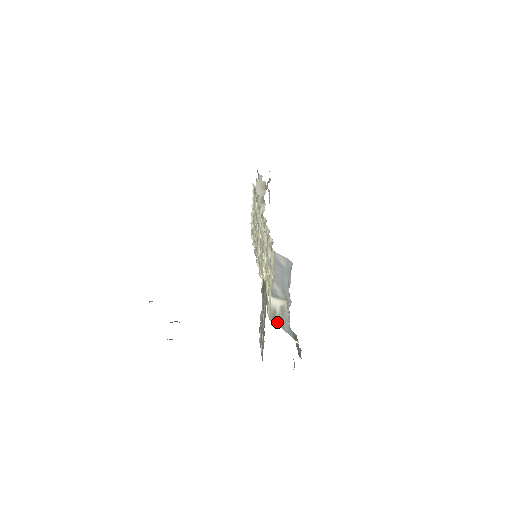
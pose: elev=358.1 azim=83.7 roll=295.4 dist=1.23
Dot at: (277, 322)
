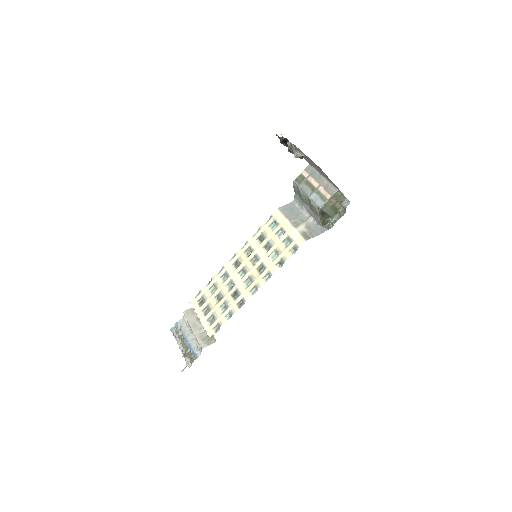
Dot at: (311, 236)
